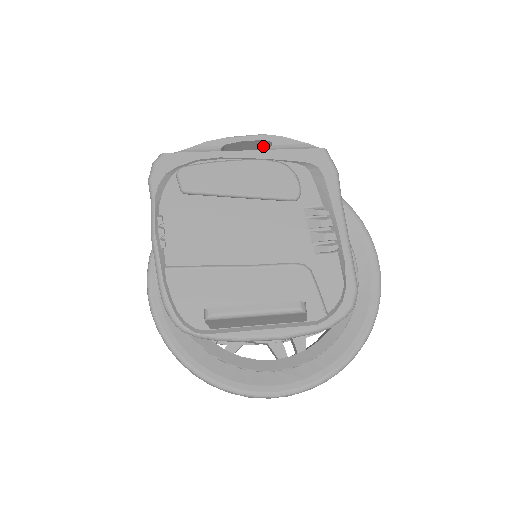
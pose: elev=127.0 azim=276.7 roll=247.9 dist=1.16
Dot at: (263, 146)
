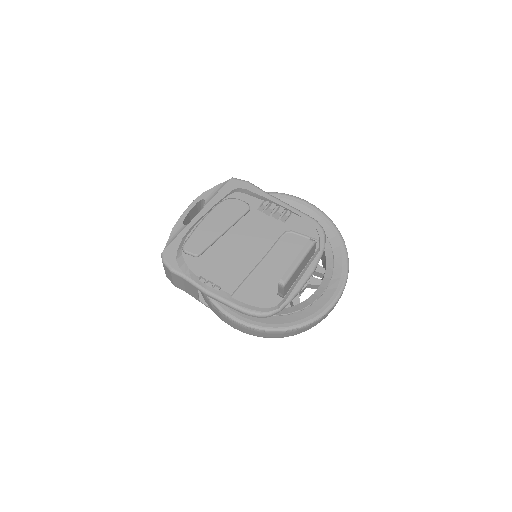
Dot at: (198, 206)
